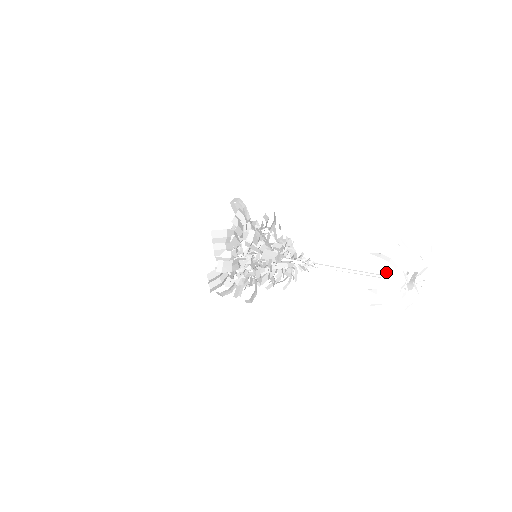
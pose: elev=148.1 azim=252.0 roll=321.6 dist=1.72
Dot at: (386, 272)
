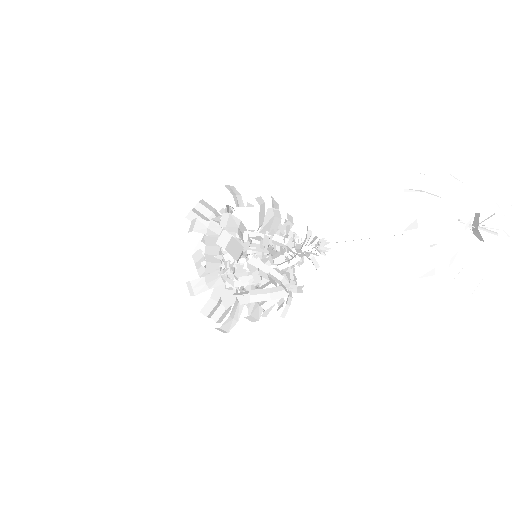
Dot at: occluded
